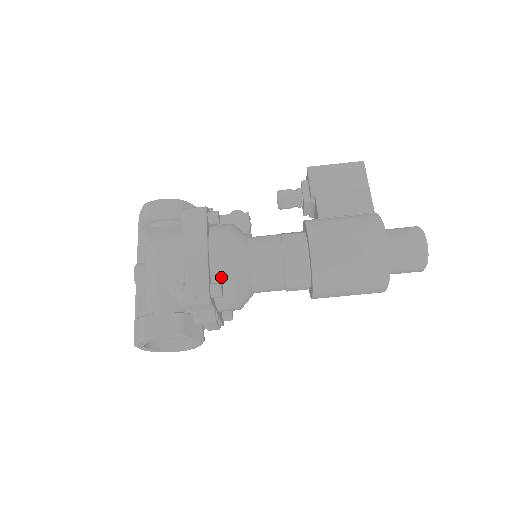
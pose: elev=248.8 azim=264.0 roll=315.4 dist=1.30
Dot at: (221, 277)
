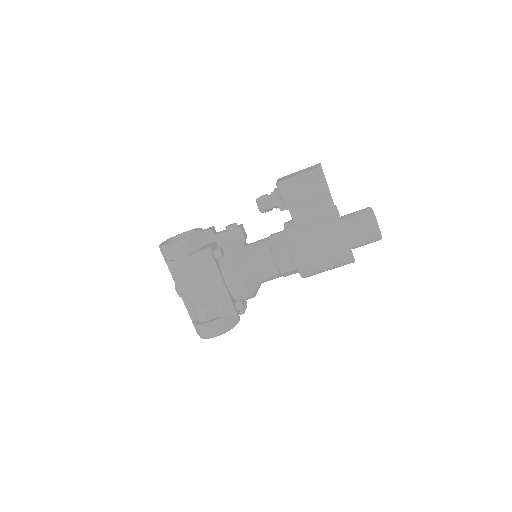
Dot at: (240, 295)
